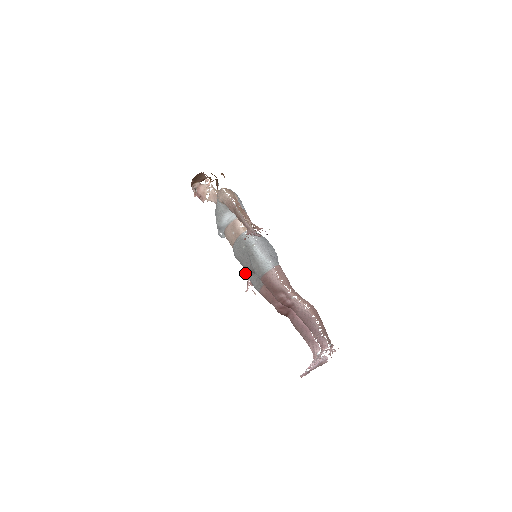
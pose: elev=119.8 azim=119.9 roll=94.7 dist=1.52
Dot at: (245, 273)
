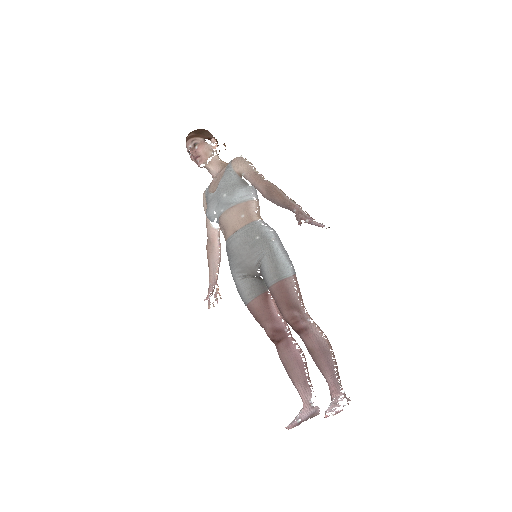
Dot at: (209, 276)
